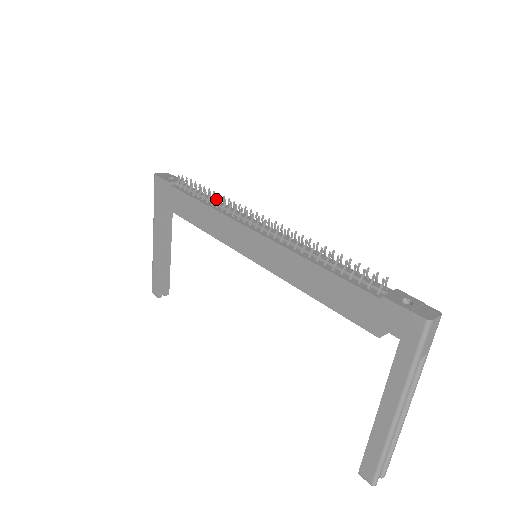
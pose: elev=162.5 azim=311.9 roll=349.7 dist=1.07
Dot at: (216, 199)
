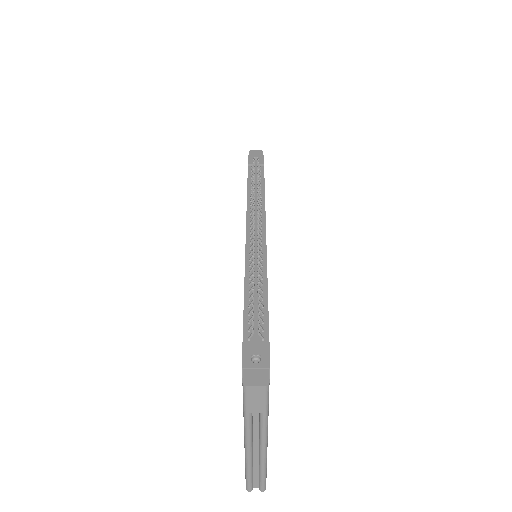
Dot at: occluded
